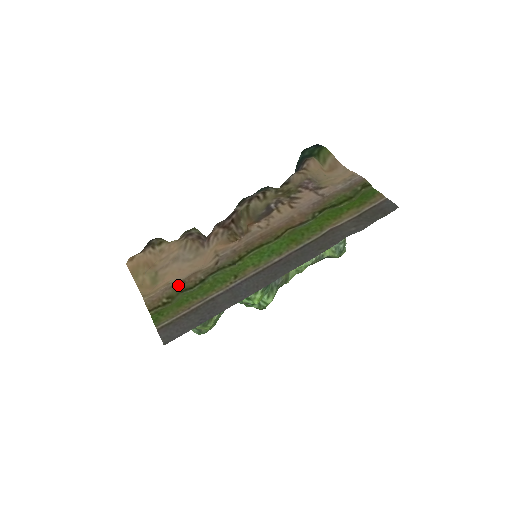
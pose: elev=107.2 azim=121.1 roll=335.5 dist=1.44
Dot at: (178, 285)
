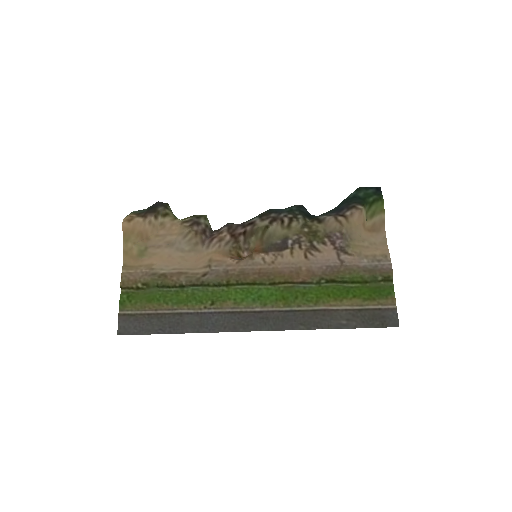
Dot at: (159, 277)
